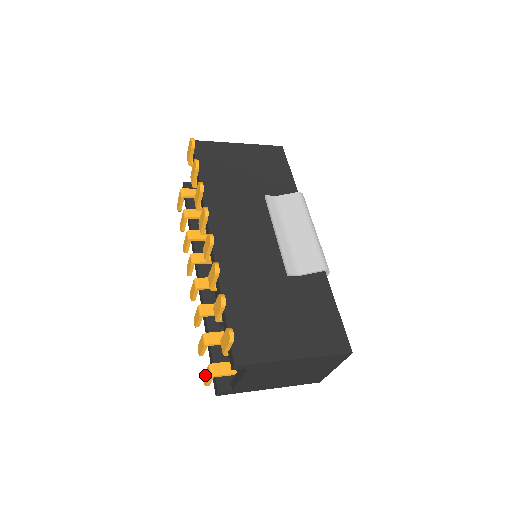
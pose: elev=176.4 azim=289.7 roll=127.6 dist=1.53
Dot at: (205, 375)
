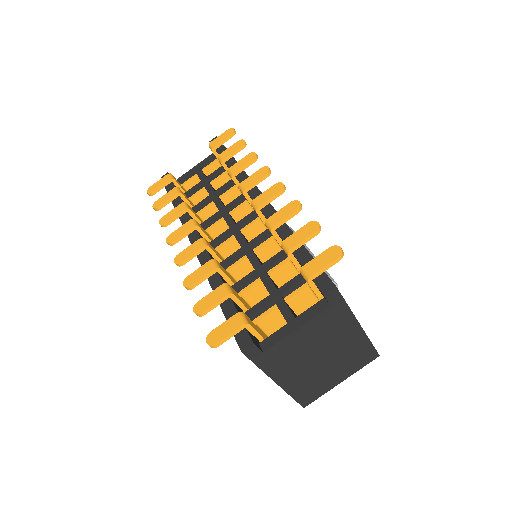
Dot at: (218, 330)
